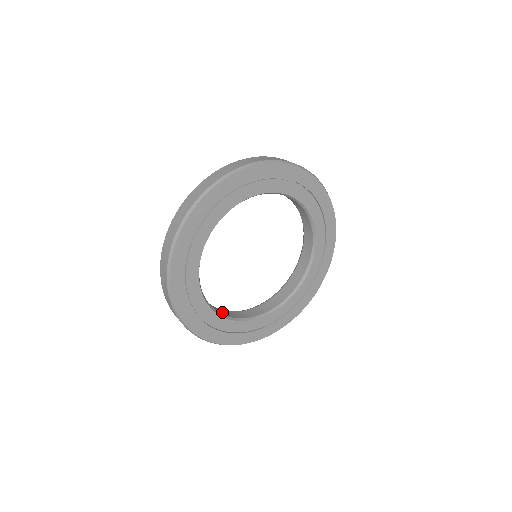
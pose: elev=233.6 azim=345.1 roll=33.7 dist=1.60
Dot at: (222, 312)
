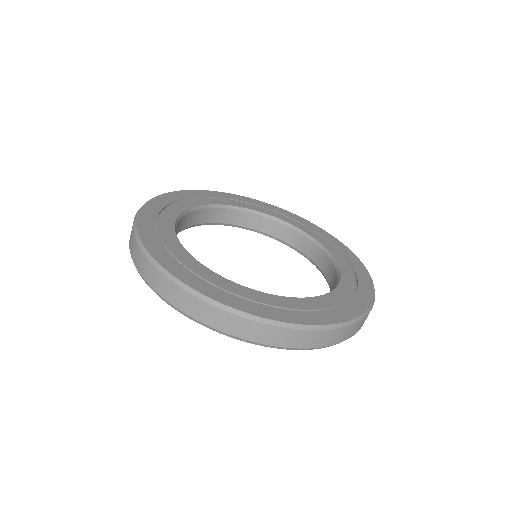
Dot at: occluded
